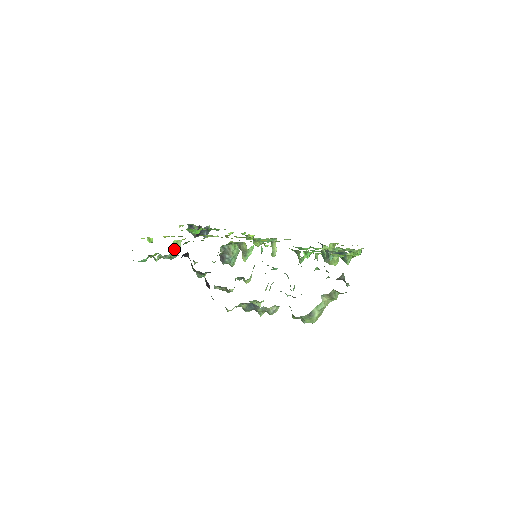
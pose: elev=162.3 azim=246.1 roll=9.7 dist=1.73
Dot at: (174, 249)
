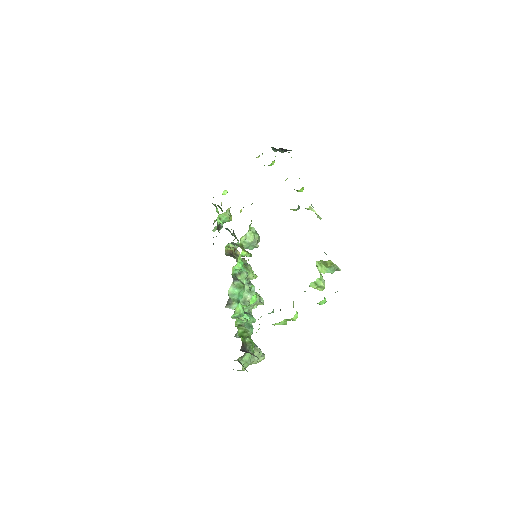
Dot at: (222, 221)
